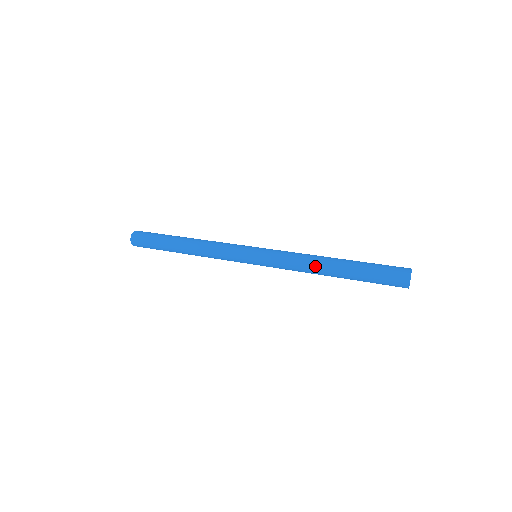
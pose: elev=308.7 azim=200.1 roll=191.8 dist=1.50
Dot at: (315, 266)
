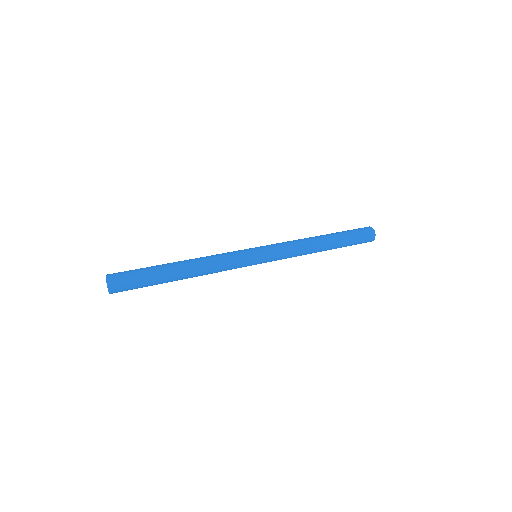
Dot at: (313, 247)
